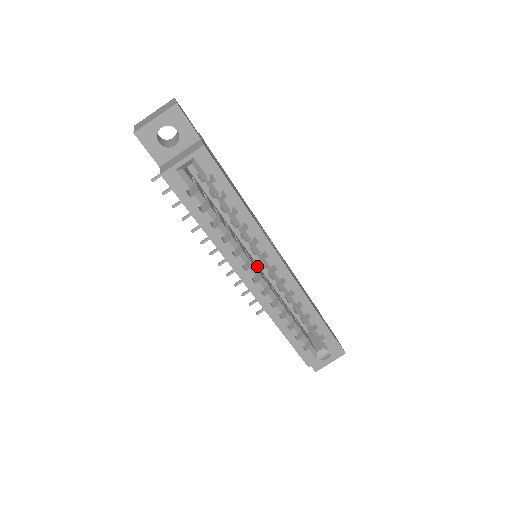
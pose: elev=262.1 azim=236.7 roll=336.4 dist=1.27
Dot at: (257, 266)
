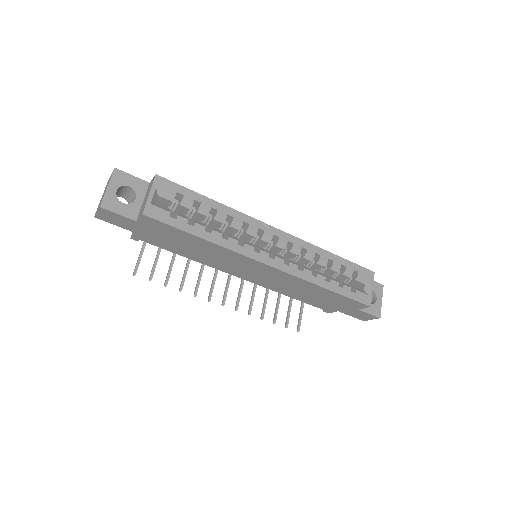
Dot at: occluded
